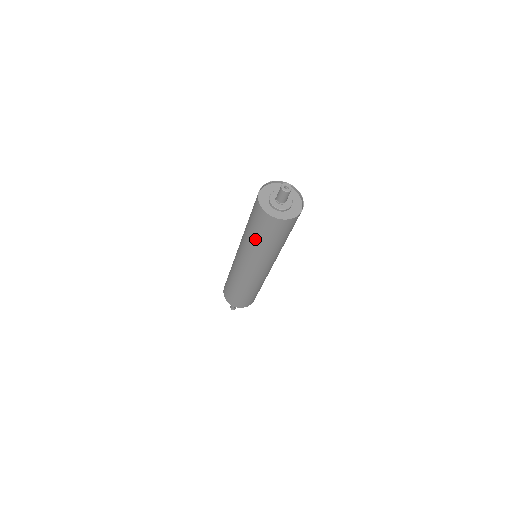
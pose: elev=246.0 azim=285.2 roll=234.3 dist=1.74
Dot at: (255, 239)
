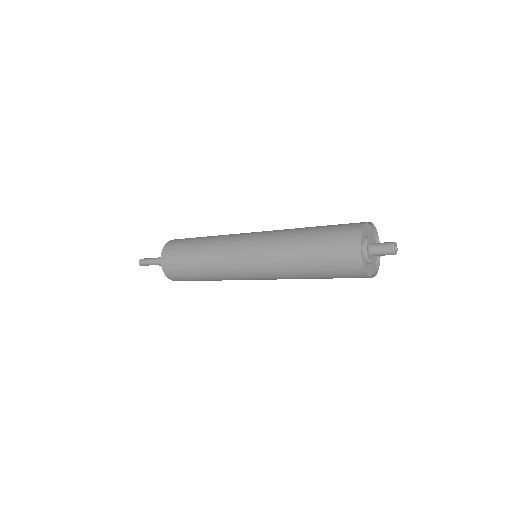
Dot at: (306, 261)
